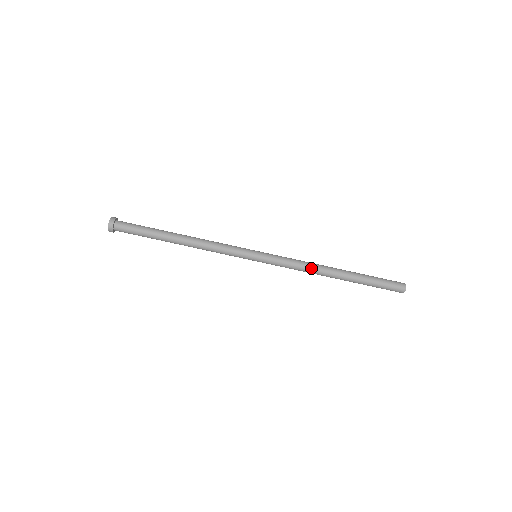
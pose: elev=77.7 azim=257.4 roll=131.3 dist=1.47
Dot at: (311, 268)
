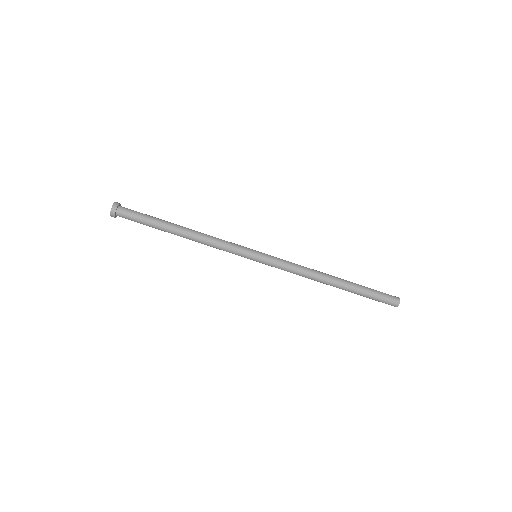
Dot at: (310, 270)
